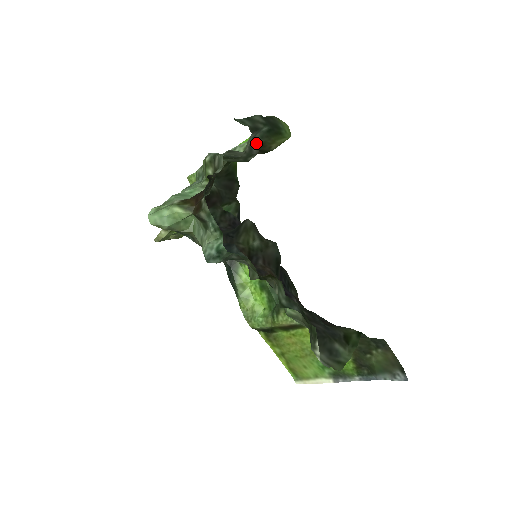
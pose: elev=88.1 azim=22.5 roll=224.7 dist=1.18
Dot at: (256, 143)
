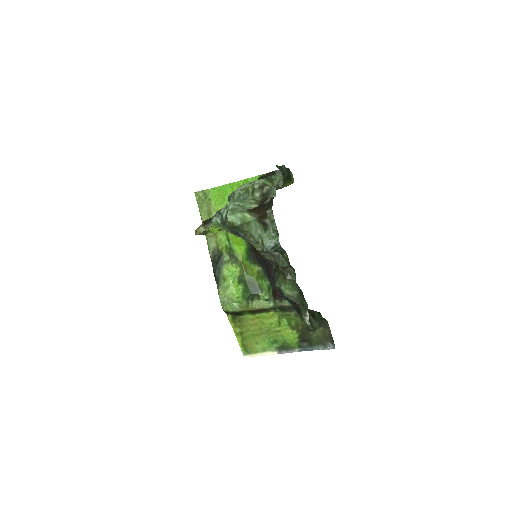
Dot at: occluded
